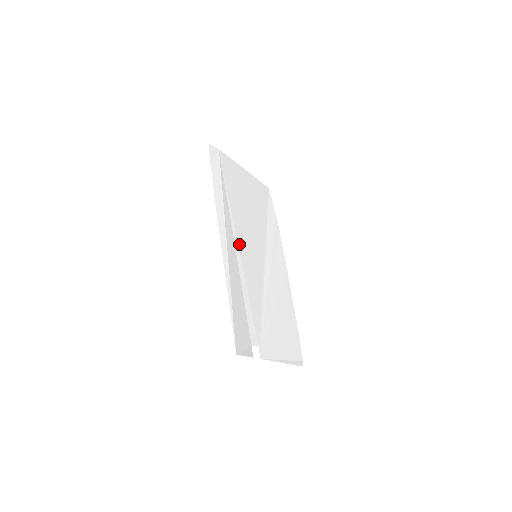
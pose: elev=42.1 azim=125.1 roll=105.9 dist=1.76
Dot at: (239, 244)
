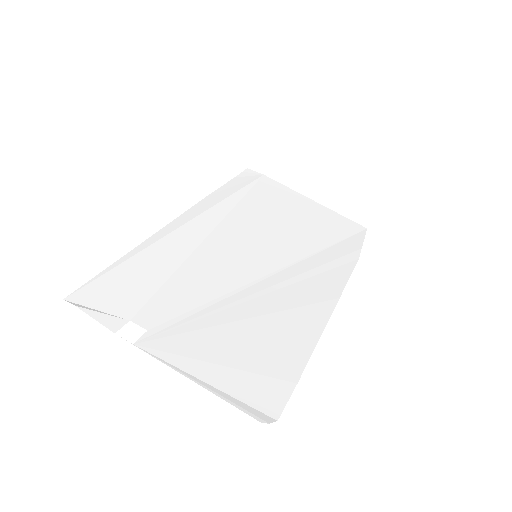
Dot at: (223, 234)
